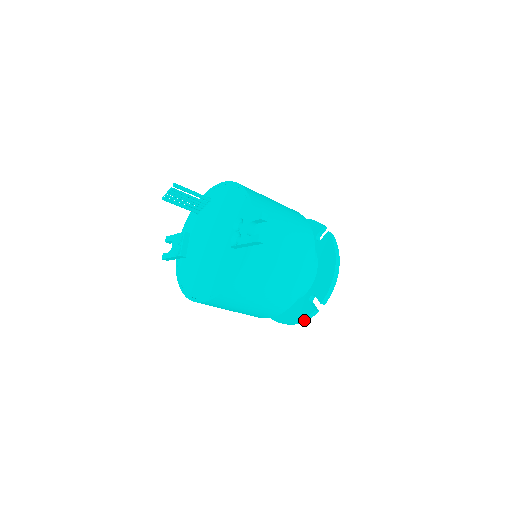
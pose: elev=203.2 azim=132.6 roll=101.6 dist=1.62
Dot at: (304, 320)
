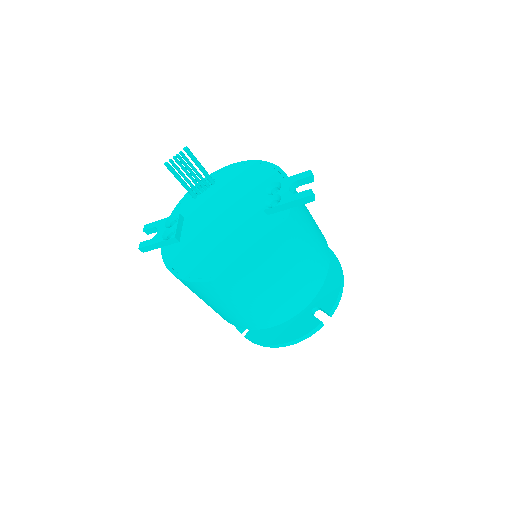
Dot at: (306, 337)
